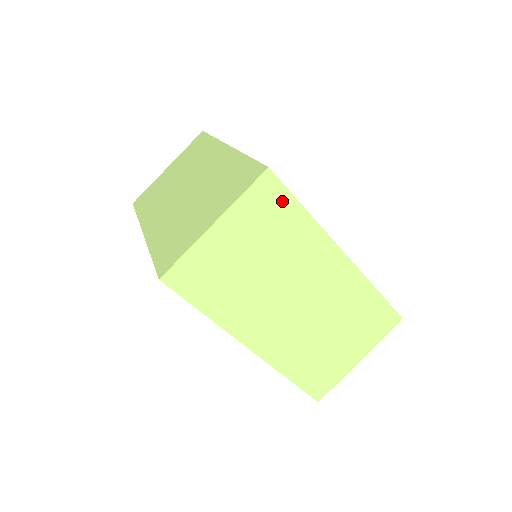
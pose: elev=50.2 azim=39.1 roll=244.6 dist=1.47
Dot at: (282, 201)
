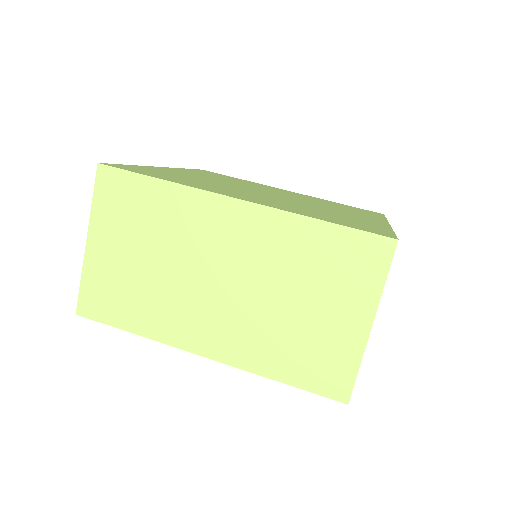
Dot at: occluded
